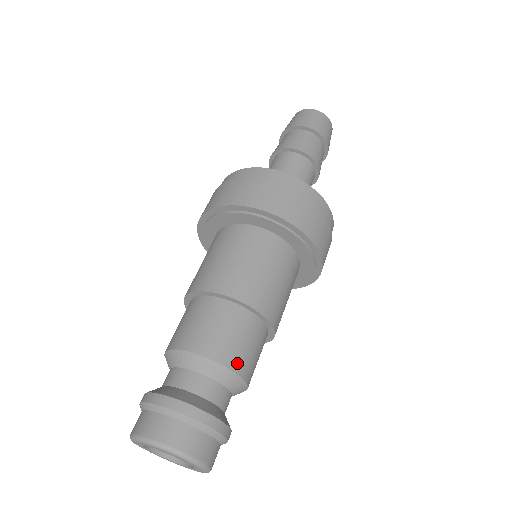
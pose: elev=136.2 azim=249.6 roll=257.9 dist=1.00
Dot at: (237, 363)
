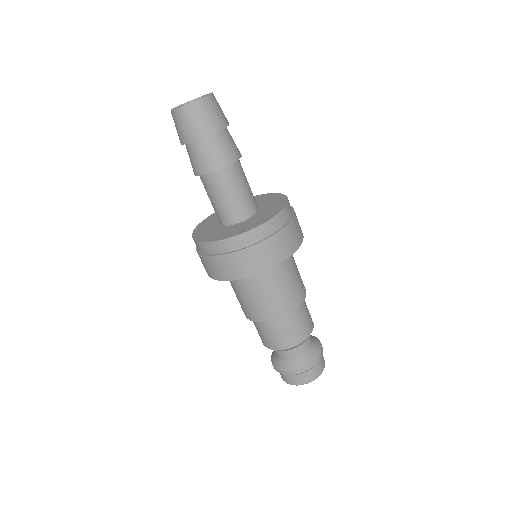
Dot at: (309, 329)
